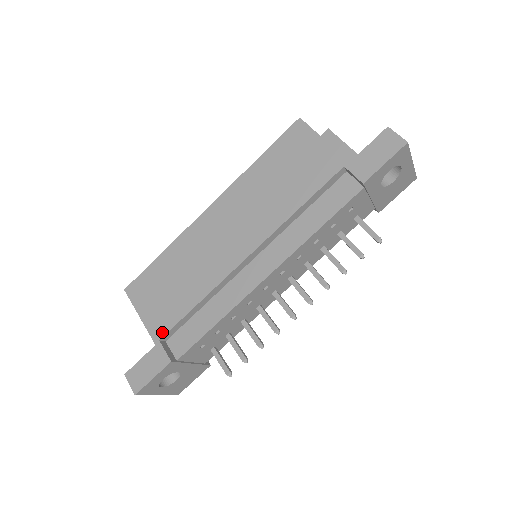
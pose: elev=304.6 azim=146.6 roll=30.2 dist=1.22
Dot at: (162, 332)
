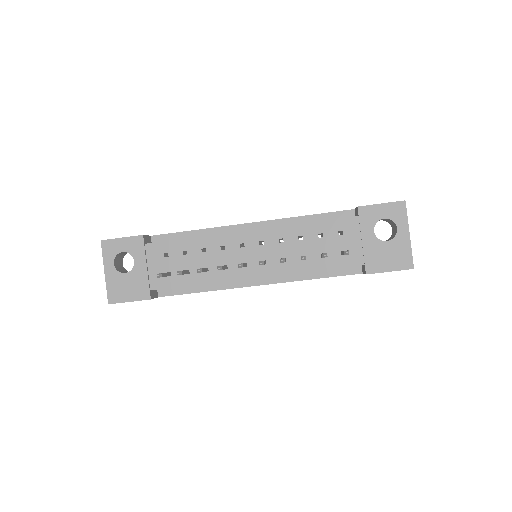
Dot at: (158, 235)
